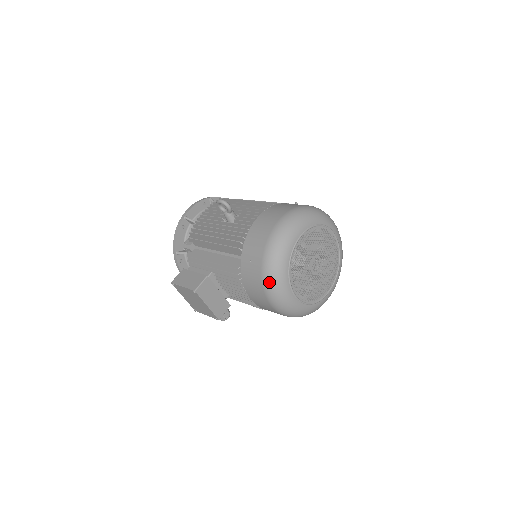
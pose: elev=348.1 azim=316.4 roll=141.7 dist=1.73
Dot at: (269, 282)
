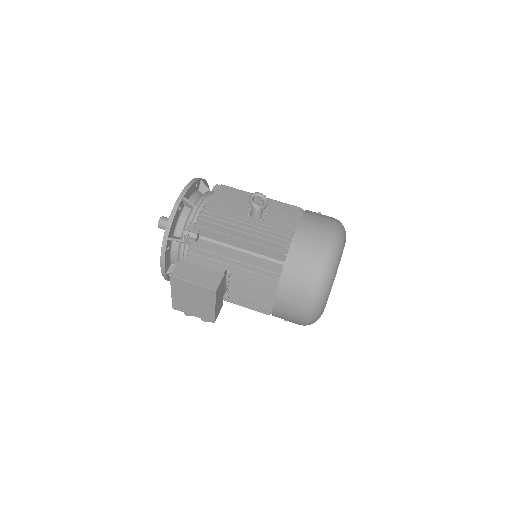
Dot at: (317, 293)
